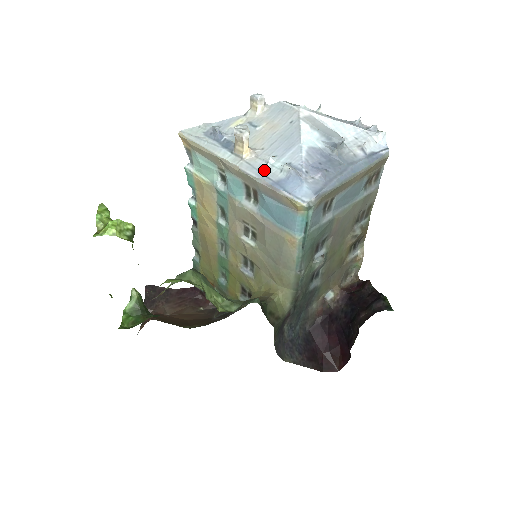
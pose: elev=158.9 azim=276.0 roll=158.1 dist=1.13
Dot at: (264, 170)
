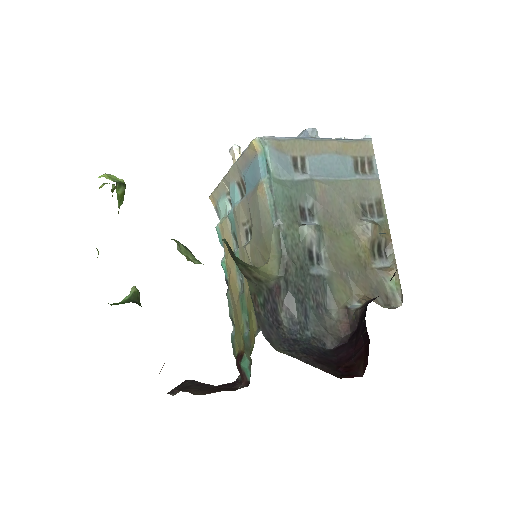
Dot at: occluded
